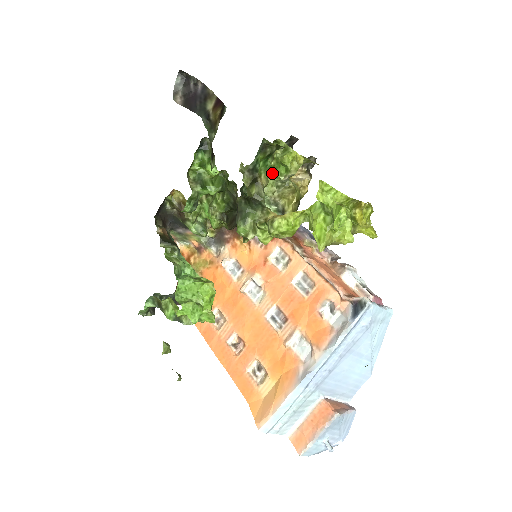
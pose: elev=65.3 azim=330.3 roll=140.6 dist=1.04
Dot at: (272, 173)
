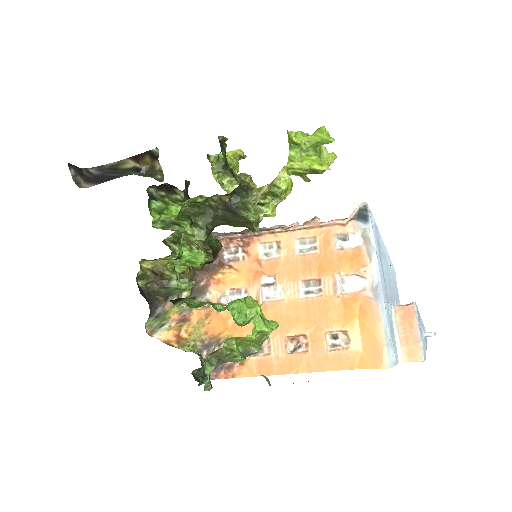
Dot at: occluded
